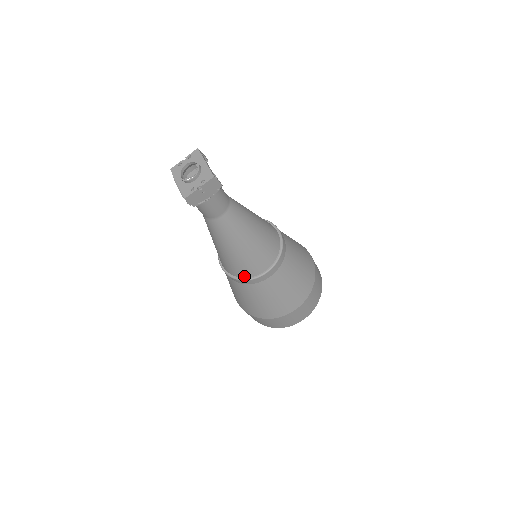
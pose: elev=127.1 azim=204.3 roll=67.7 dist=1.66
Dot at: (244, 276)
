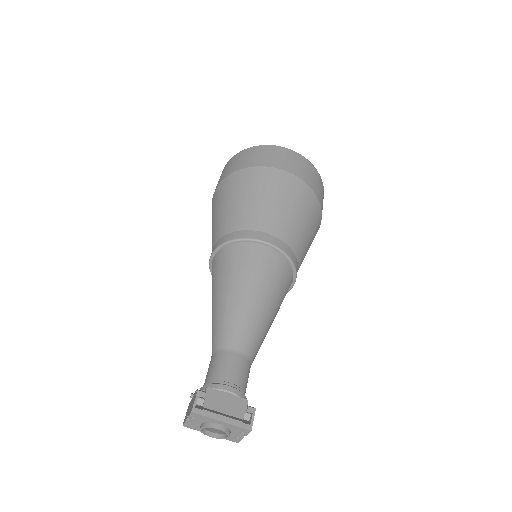
Dot at: occluded
